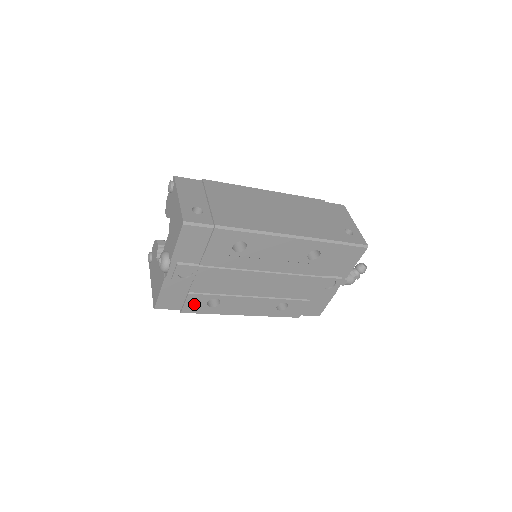
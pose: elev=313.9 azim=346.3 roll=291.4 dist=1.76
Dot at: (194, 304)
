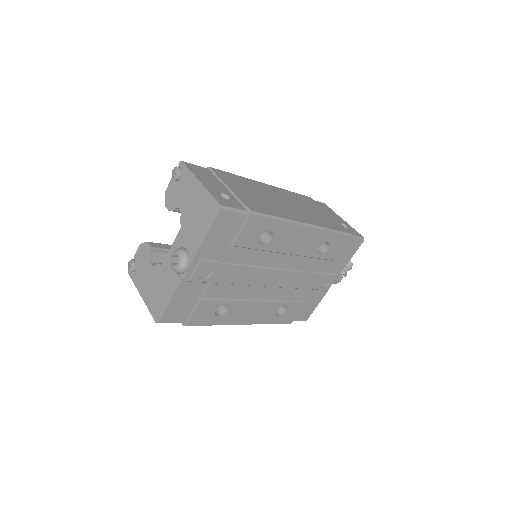
Dot at: (202, 313)
